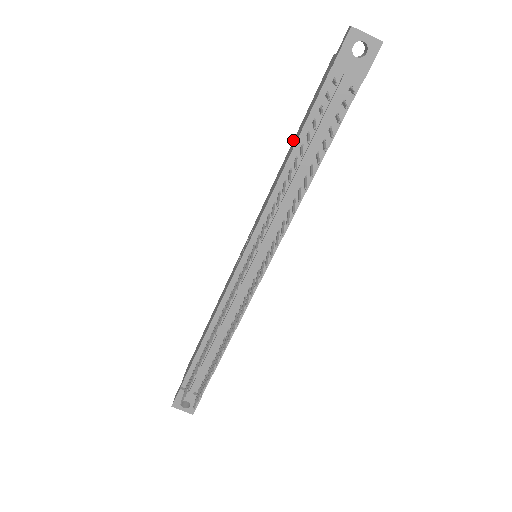
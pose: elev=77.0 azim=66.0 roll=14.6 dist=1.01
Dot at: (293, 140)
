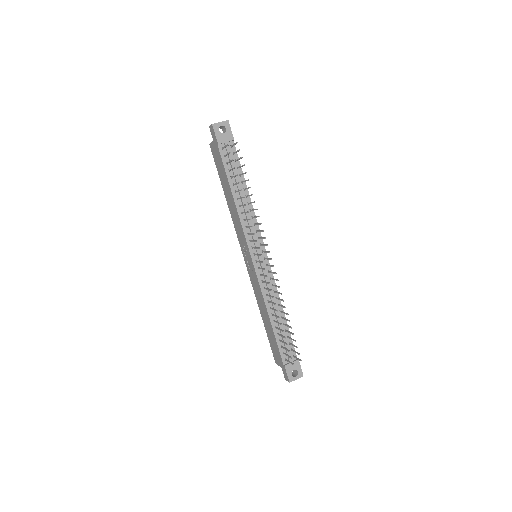
Dot at: (224, 192)
